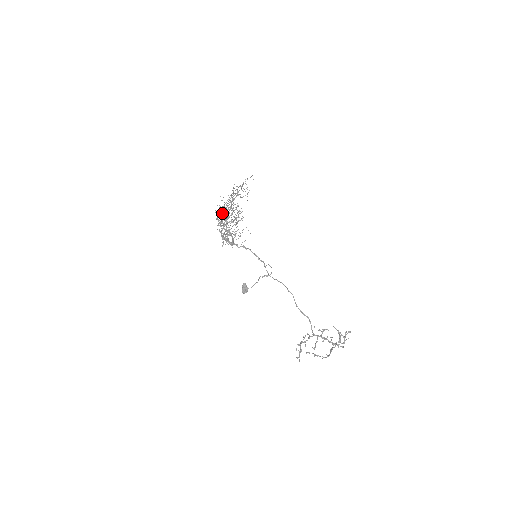
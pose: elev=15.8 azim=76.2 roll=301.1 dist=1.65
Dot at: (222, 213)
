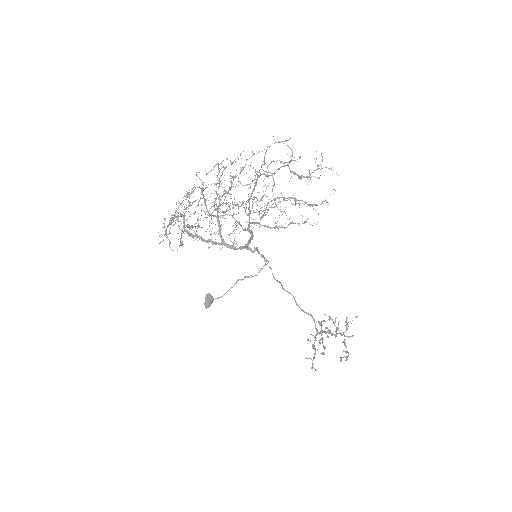
Dot at: (249, 206)
